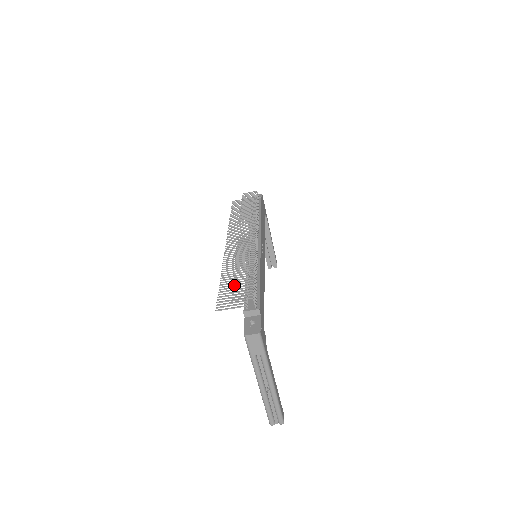
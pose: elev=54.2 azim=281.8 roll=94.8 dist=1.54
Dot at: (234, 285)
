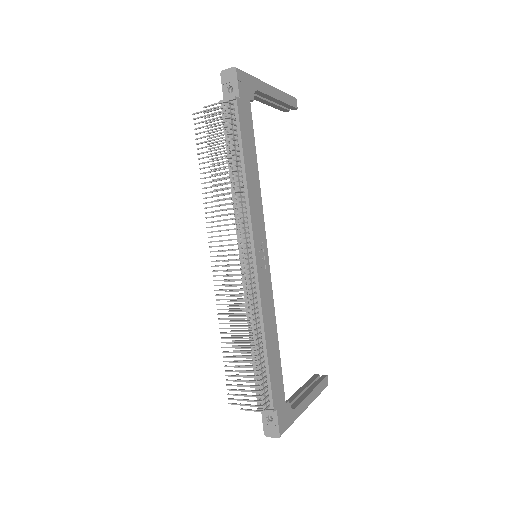
Dot at: occluded
